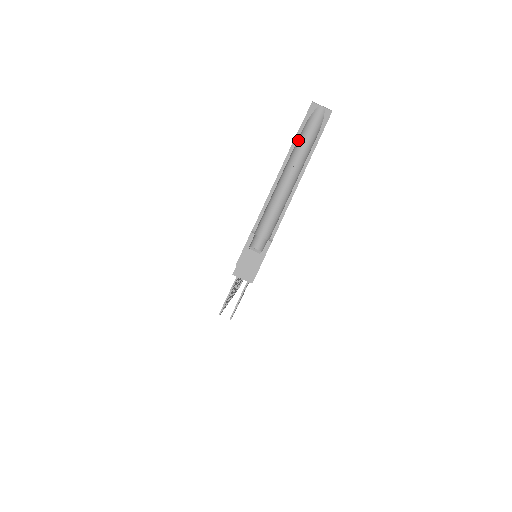
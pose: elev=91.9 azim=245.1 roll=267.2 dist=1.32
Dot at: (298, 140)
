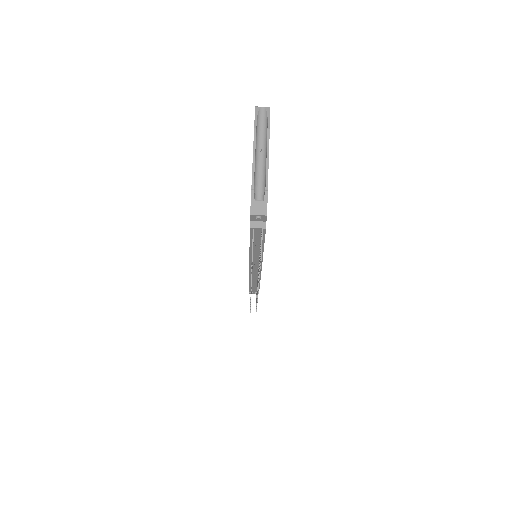
Dot at: (256, 129)
